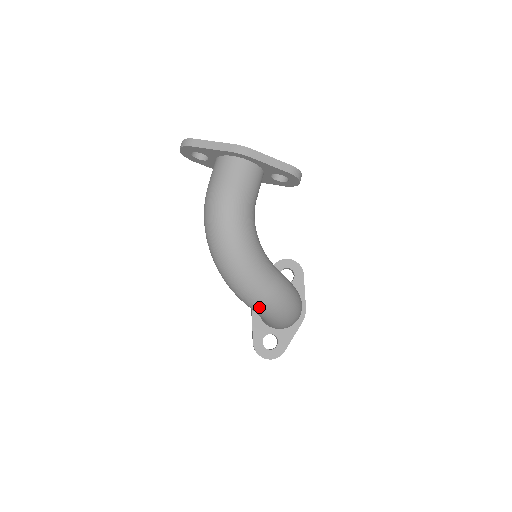
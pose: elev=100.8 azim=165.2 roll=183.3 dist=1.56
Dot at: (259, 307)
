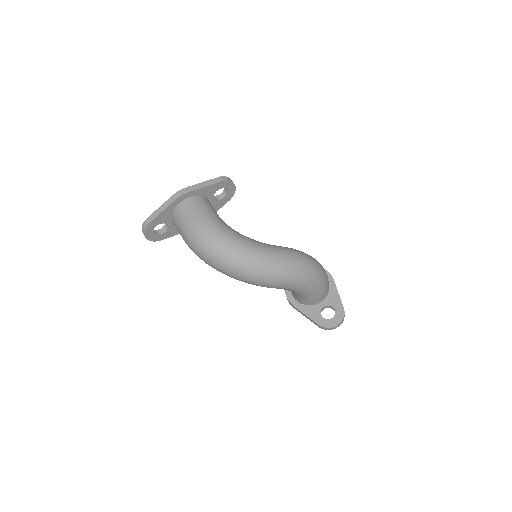
Dot at: (289, 276)
